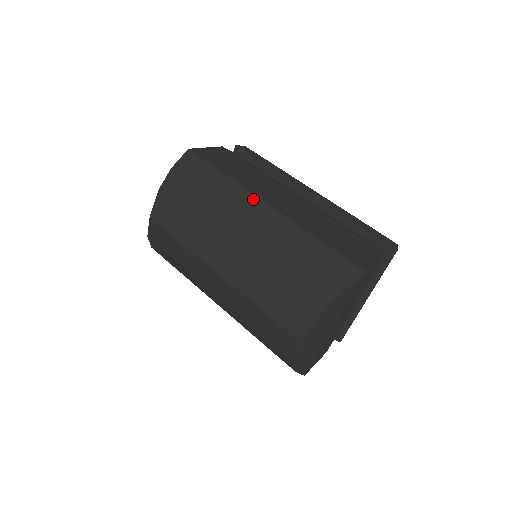
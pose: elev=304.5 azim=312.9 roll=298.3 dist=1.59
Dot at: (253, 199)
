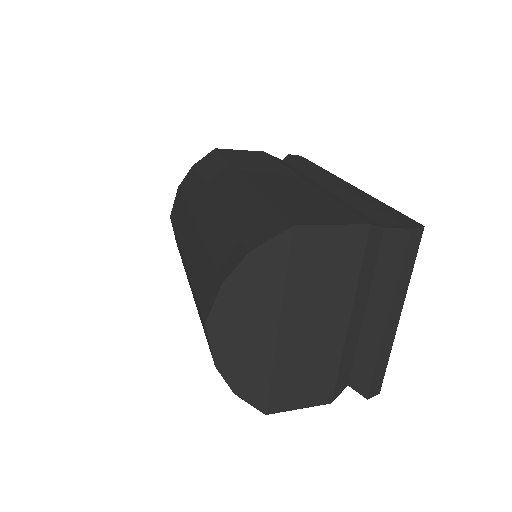
Dot at: (234, 174)
